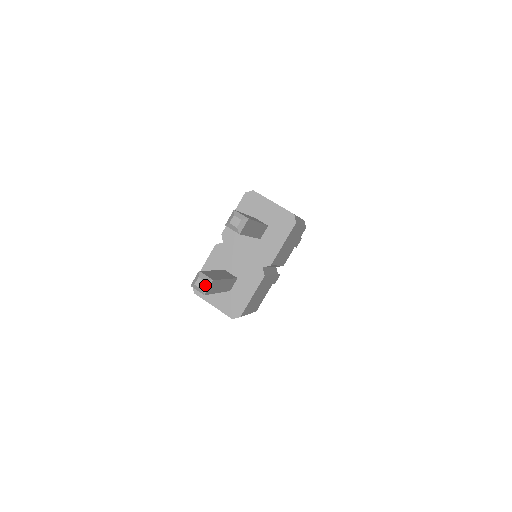
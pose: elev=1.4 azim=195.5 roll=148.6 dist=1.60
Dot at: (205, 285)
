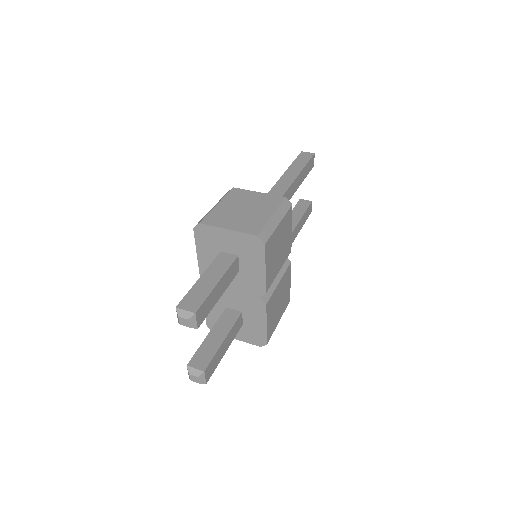
Dot at: (200, 379)
